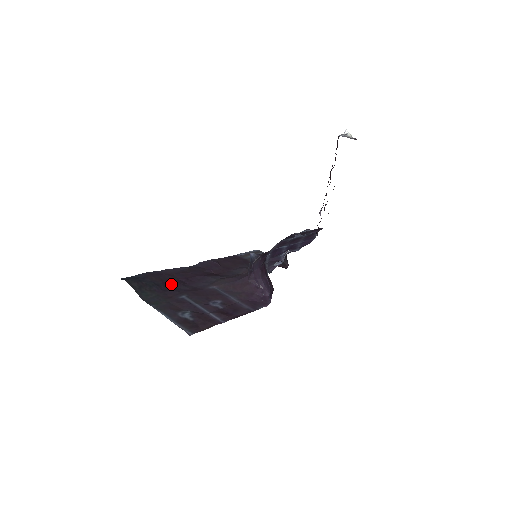
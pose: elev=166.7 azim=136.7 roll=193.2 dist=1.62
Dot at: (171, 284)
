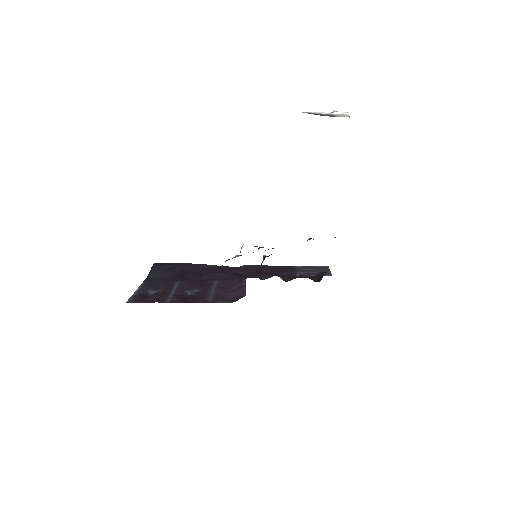
Dot at: (188, 273)
